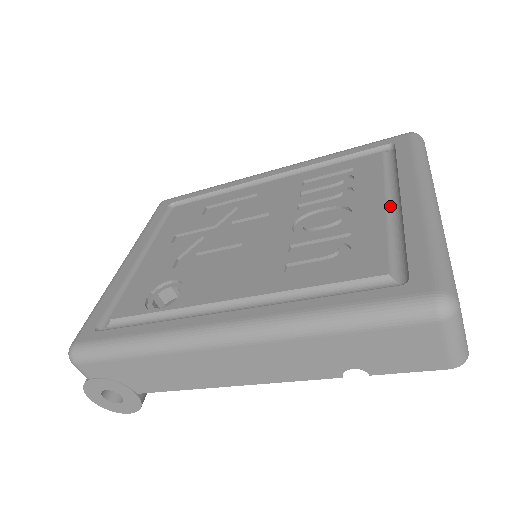
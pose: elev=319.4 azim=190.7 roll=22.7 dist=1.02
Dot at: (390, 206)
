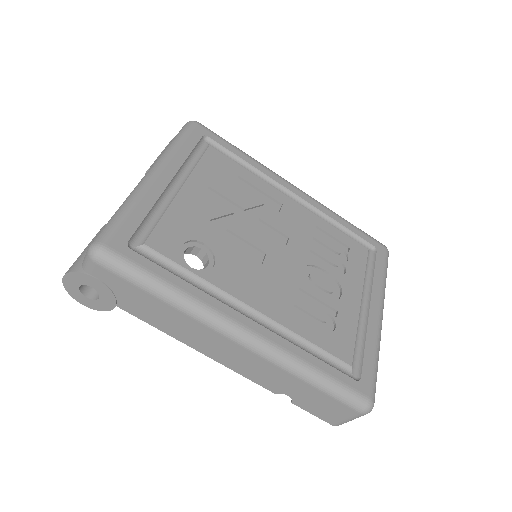
Dot at: (361, 306)
